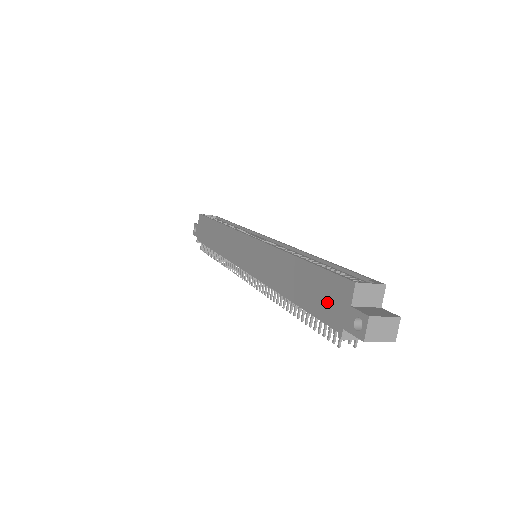
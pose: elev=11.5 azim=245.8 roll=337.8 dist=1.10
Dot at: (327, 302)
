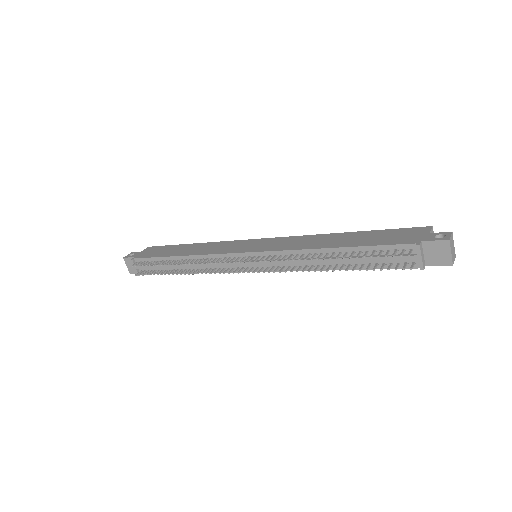
Dot at: (398, 237)
